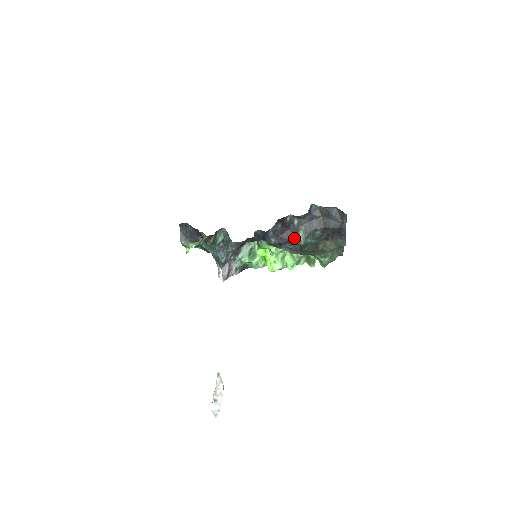
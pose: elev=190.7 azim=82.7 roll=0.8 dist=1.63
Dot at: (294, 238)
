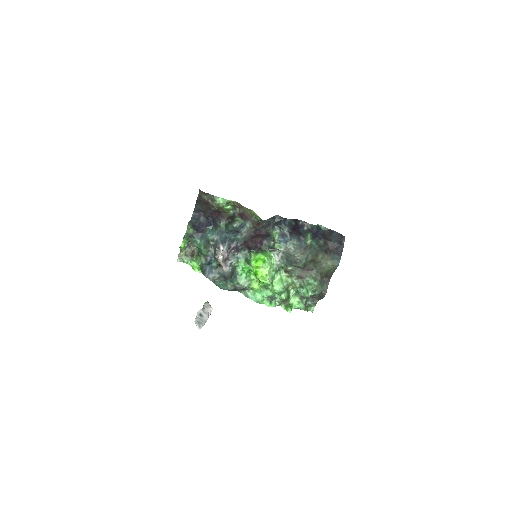
Dot at: (303, 236)
